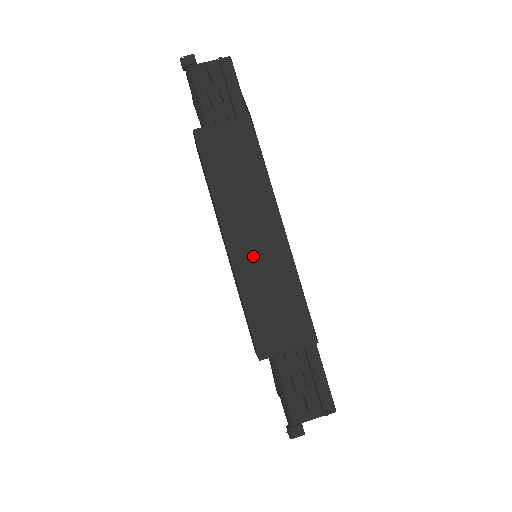
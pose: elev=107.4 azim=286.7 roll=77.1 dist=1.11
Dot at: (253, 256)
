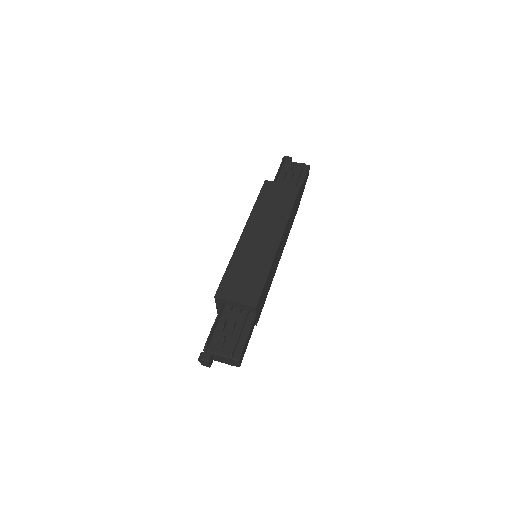
Dot at: (252, 245)
